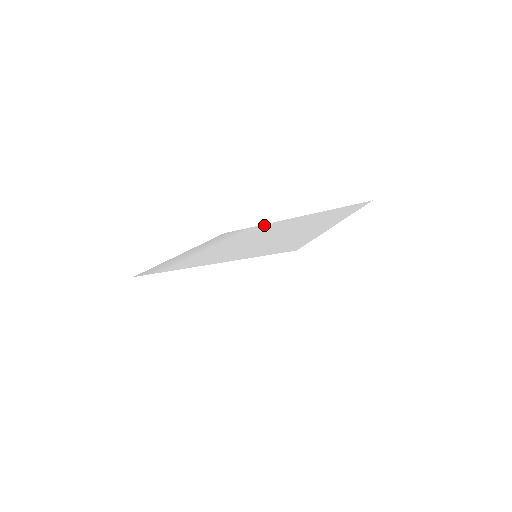
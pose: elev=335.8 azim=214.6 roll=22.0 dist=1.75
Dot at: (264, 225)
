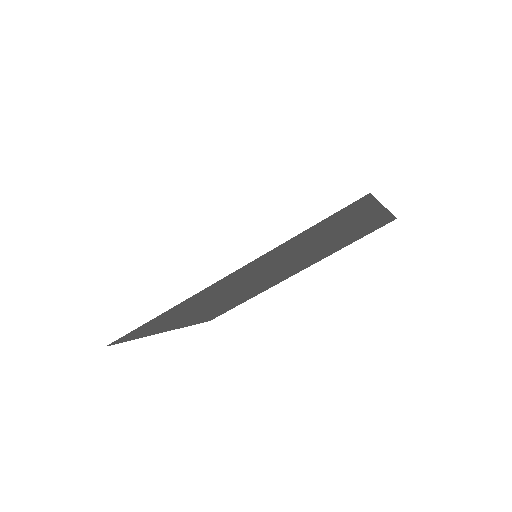
Dot at: occluded
